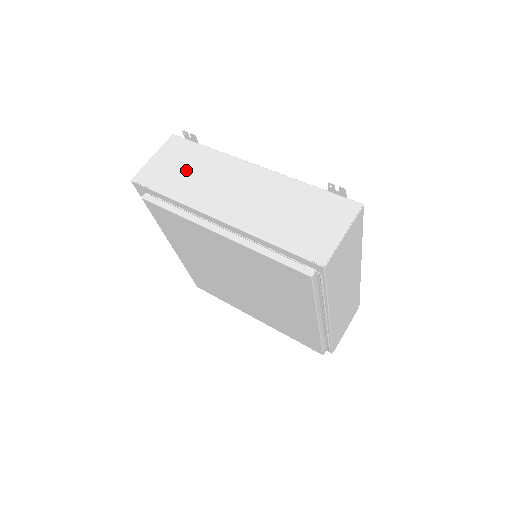
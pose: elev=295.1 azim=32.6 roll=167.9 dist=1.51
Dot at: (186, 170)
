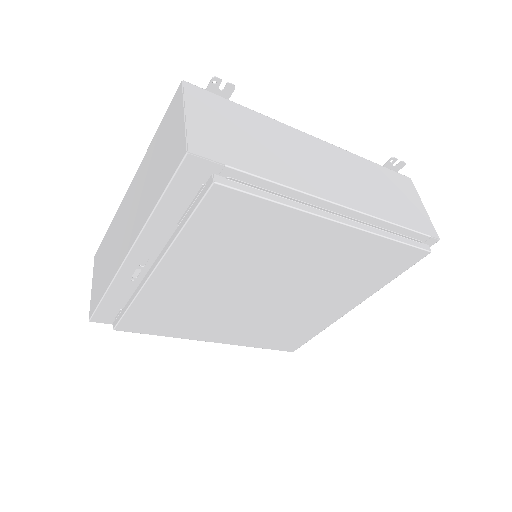
Dot at: (251, 139)
